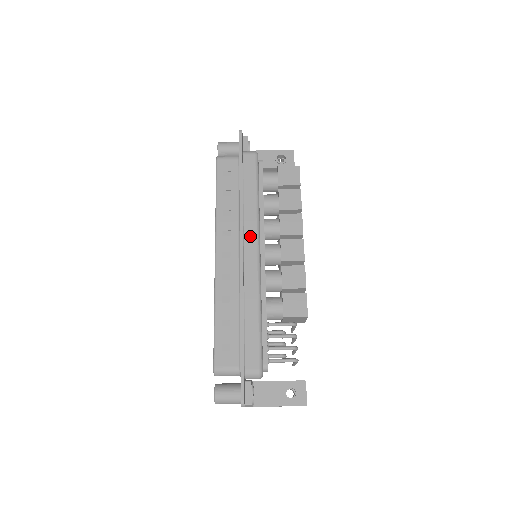
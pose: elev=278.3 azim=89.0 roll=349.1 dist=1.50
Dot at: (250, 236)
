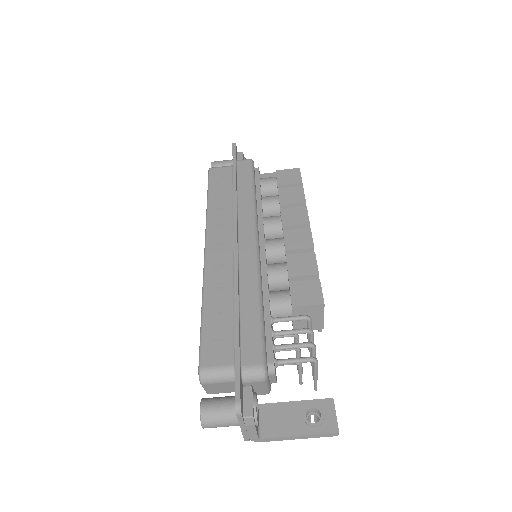
Dot at: (246, 226)
